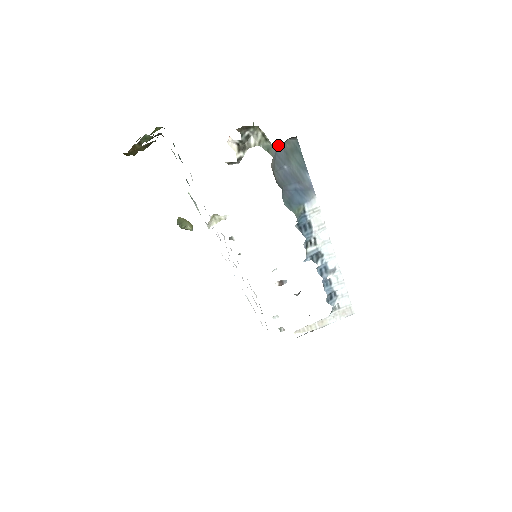
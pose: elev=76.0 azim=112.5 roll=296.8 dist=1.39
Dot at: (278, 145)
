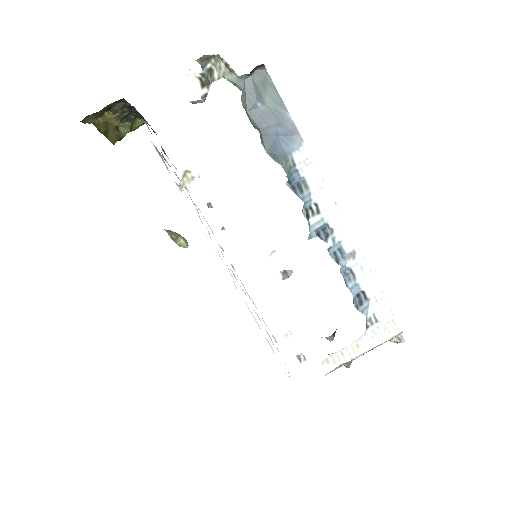
Dot at: (245, 77)
